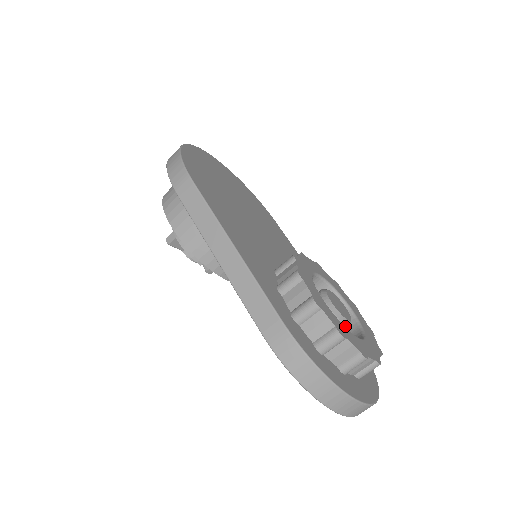
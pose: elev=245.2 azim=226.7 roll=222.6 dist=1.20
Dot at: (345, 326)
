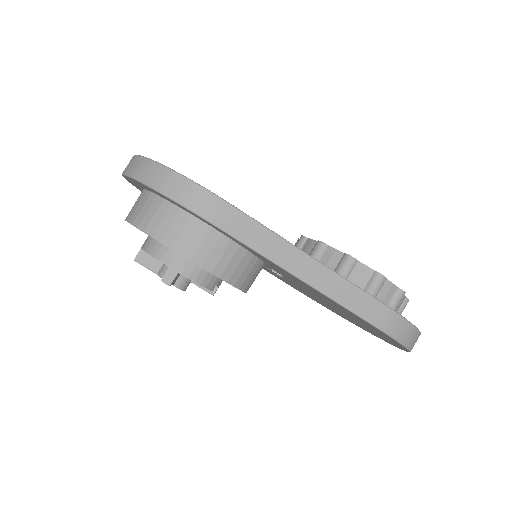
Dot at: occluded
